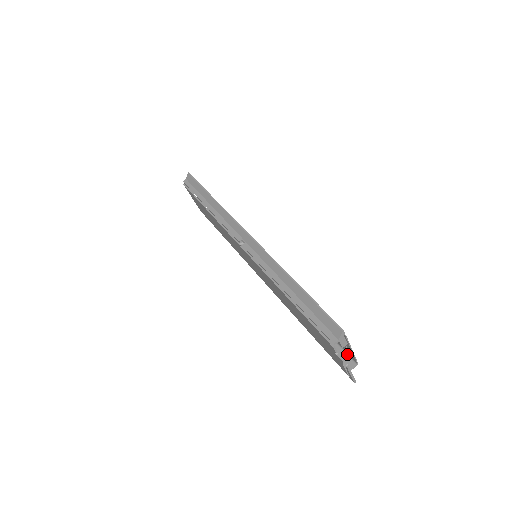
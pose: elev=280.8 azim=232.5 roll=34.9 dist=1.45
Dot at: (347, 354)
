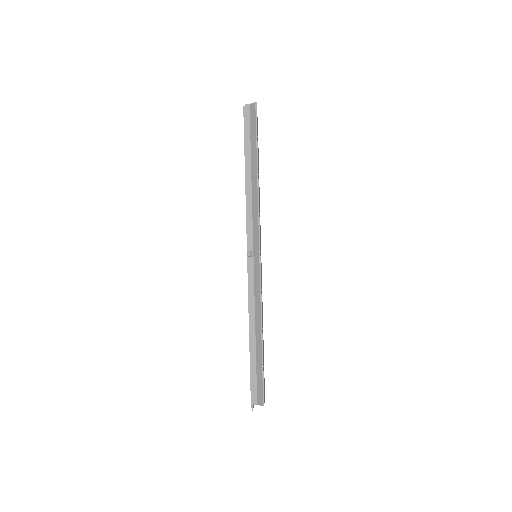
Dot at: occluded
